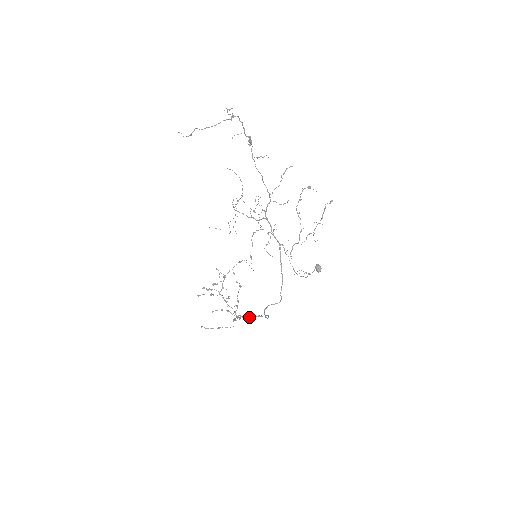
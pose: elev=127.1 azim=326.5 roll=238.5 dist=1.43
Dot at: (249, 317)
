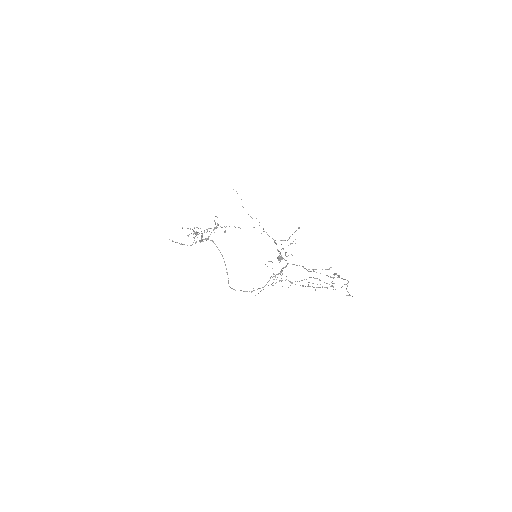
Dot at: occluded
